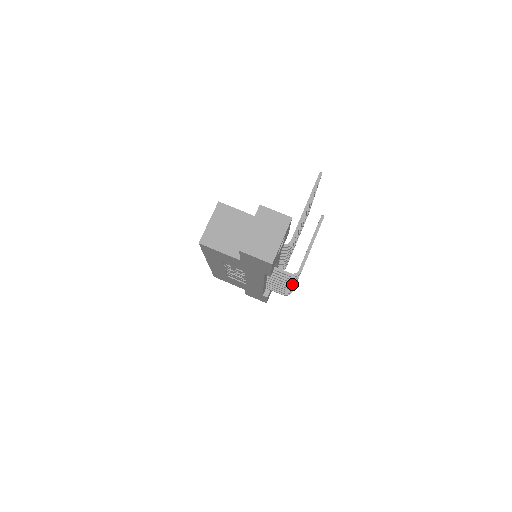
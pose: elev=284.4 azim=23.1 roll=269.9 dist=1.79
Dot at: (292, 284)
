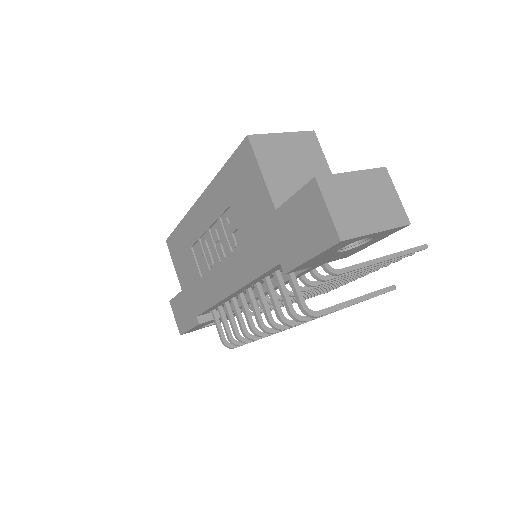
Dot at: (267, 329)
